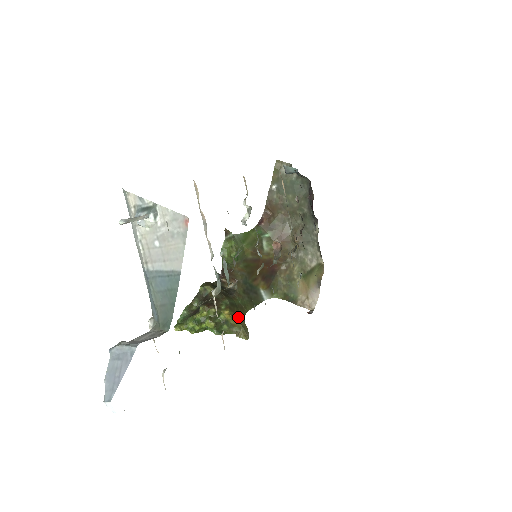
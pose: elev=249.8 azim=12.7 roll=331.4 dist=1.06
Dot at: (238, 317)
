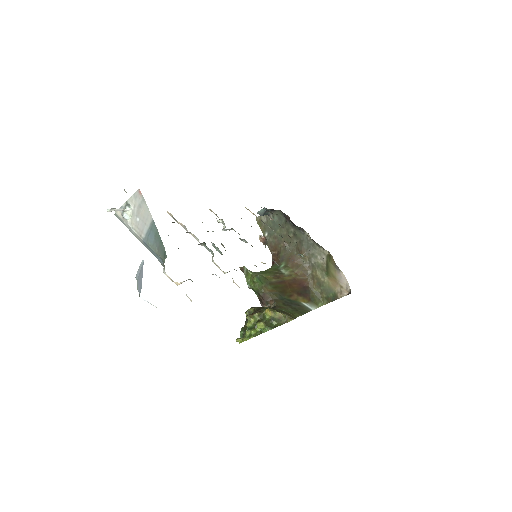
Dot at: (281, 312)
